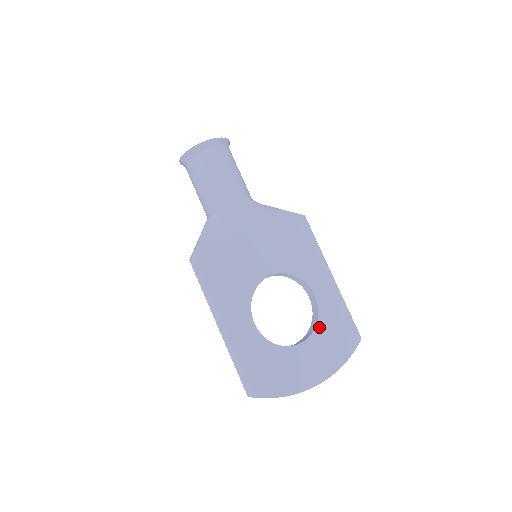
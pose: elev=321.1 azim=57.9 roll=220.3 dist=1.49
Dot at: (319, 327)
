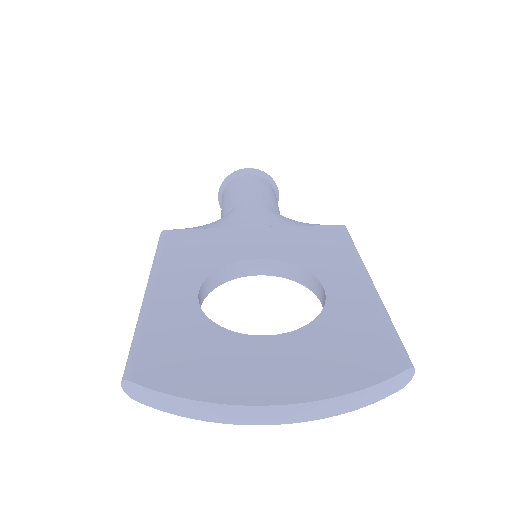
Dot at: (316, 326)
